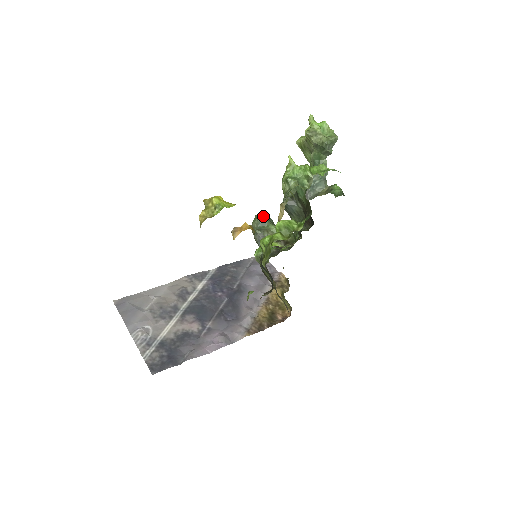
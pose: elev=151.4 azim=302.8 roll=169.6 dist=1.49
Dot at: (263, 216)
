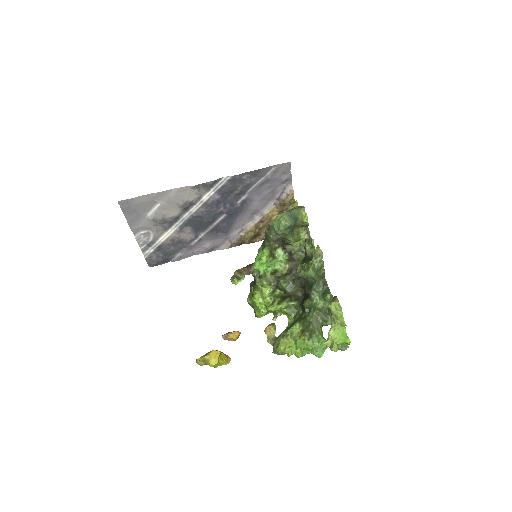
Dot at: (287, 228)
